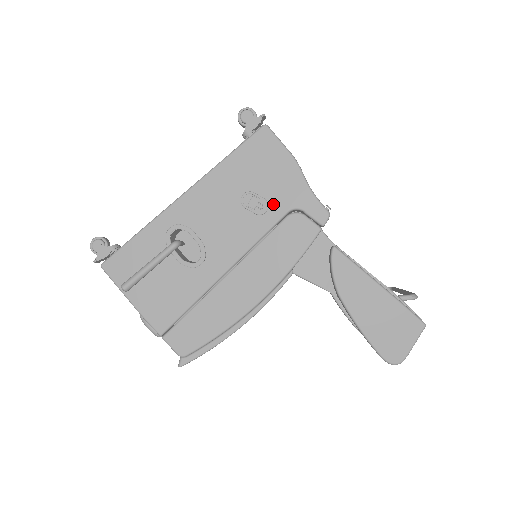
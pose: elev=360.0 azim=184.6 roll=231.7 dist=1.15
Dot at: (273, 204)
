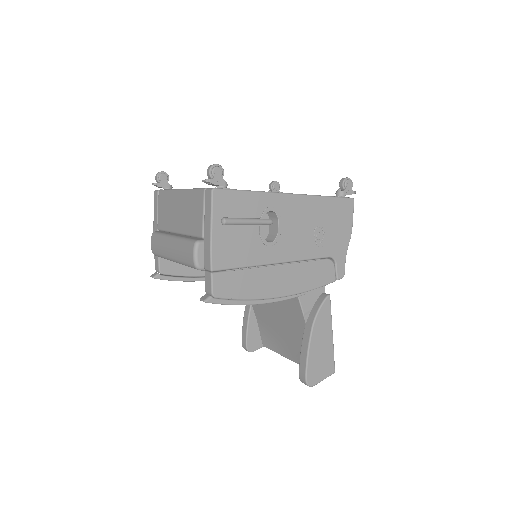
Dot at: (327, 246)
